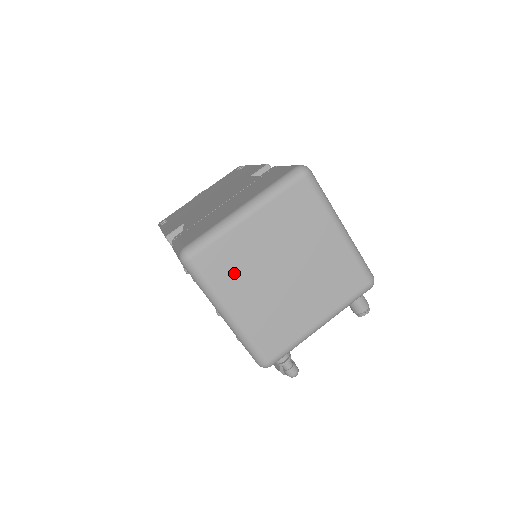
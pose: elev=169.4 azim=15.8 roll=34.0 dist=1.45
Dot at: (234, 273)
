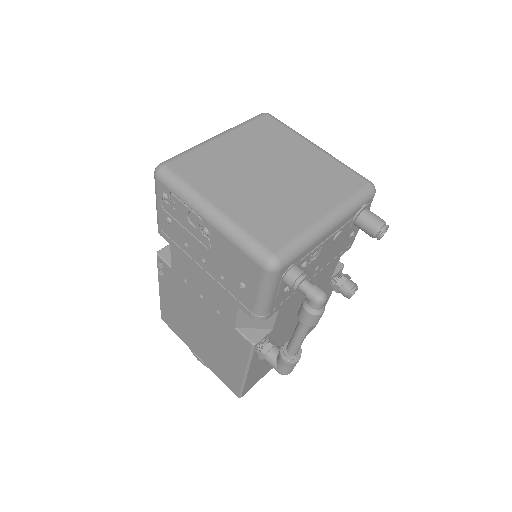
Dot at: (212, 175)
